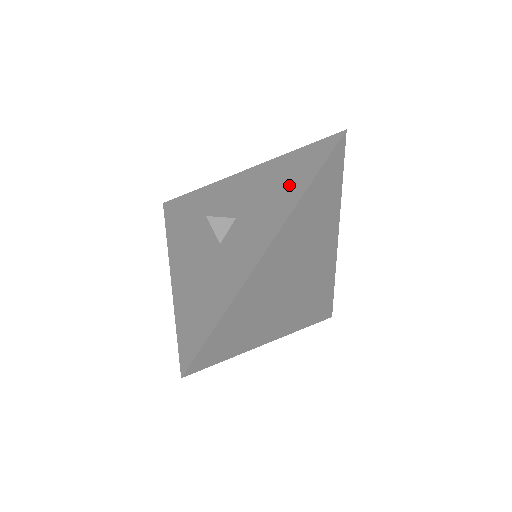
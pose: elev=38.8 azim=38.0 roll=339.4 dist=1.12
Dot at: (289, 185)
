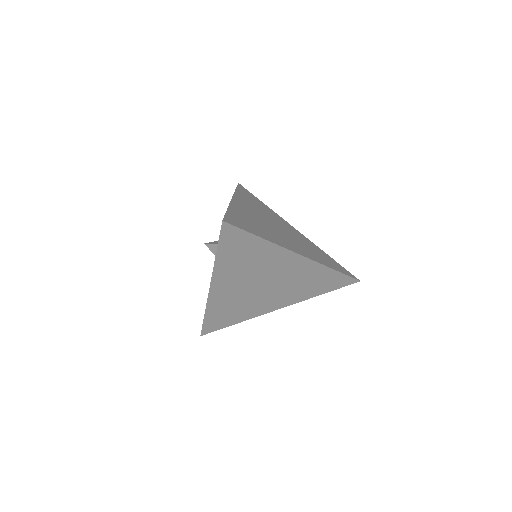
Dot at: occluded
